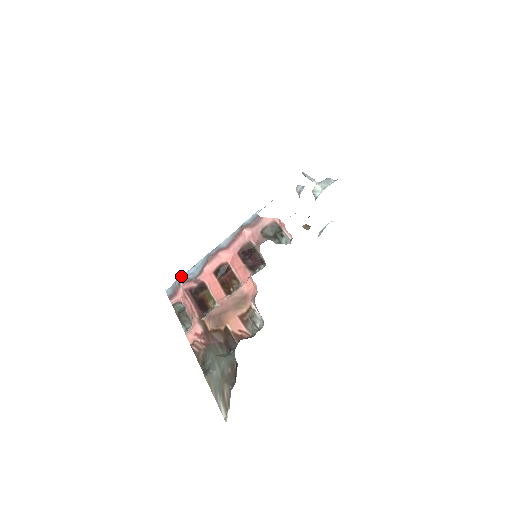
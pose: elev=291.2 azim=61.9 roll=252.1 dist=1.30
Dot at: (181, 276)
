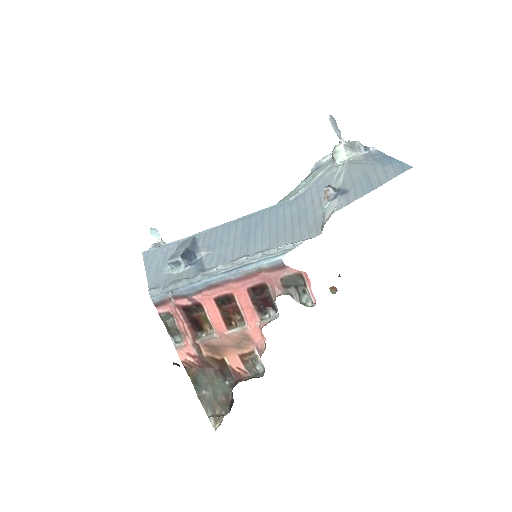
Dot at: (173, 292)
